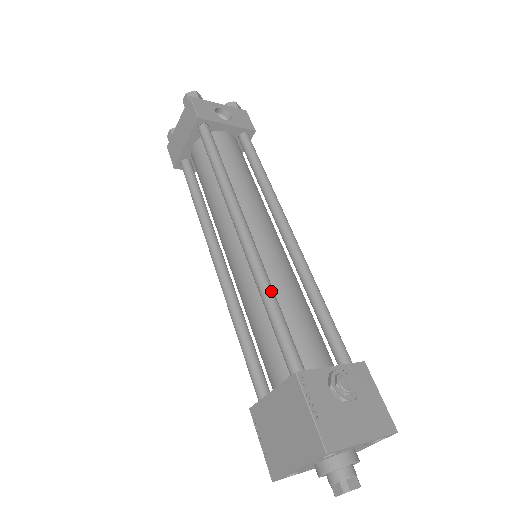
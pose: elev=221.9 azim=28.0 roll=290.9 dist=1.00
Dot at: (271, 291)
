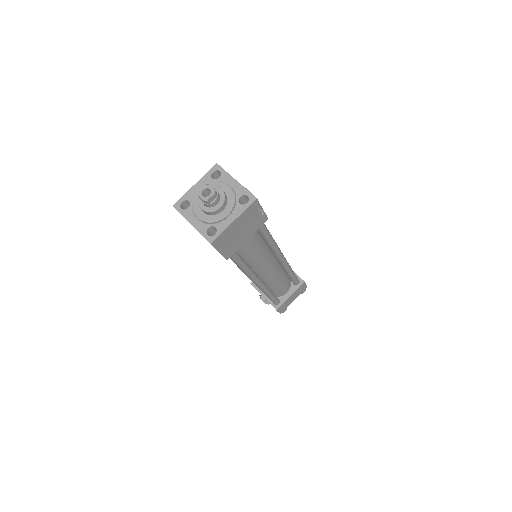
Dot at: occluded
